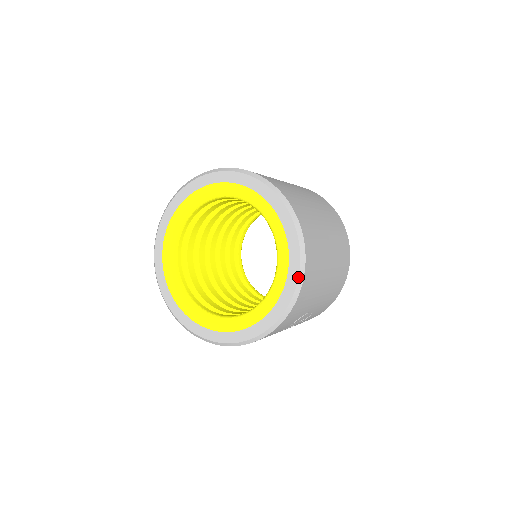
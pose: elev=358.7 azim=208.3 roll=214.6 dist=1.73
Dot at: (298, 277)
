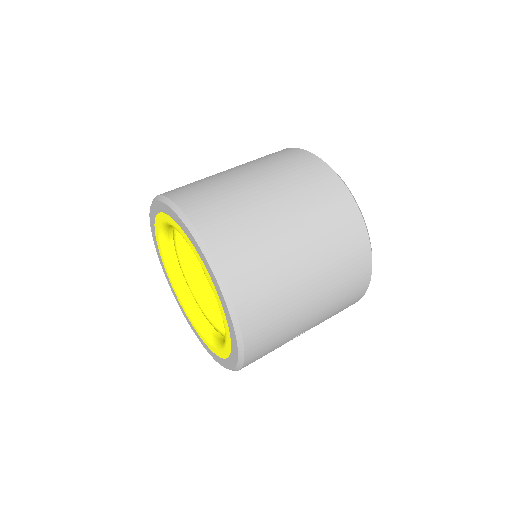
Dot at: (236, 342)
